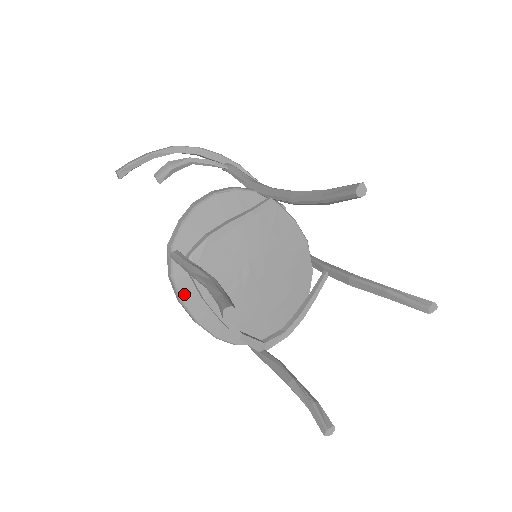
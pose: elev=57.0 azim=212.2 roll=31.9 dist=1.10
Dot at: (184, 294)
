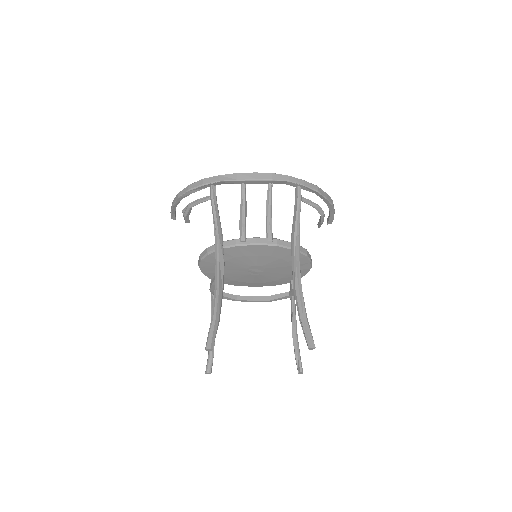
Dot at: (235, 285)
